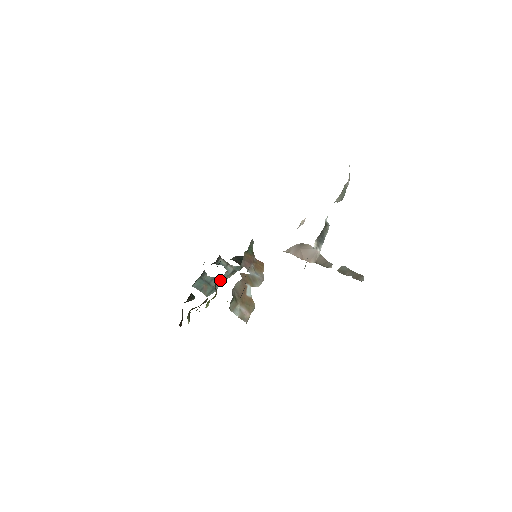
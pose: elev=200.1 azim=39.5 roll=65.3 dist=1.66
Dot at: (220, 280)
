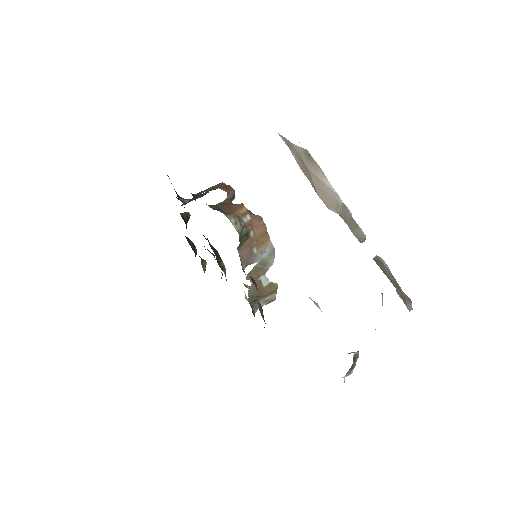
Dot at: occluded
